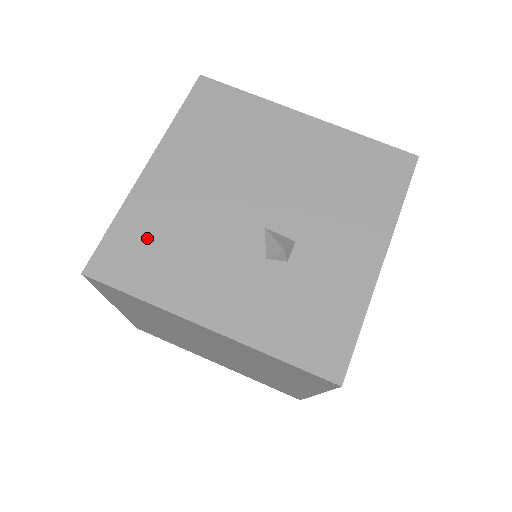
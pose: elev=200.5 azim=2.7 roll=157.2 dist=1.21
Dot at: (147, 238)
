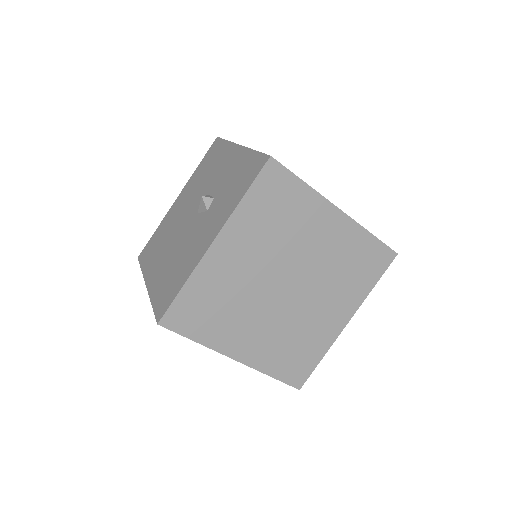
Dot at: (167, 283)
